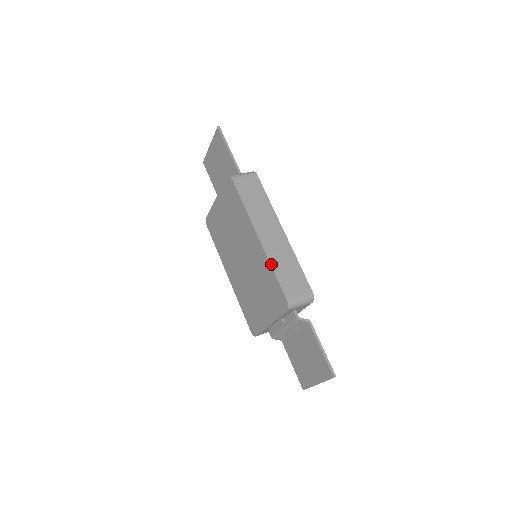
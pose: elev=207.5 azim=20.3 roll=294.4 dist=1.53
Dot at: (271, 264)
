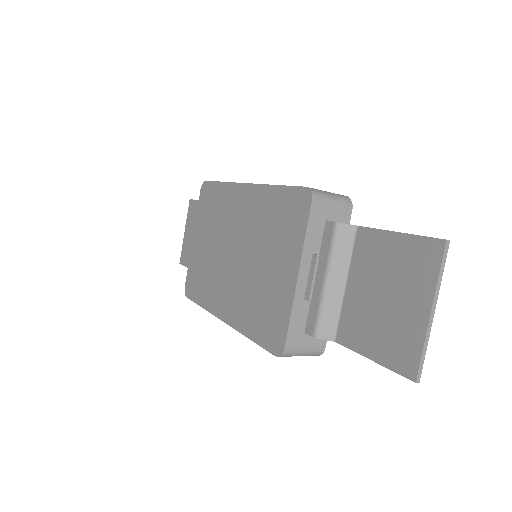
Dot at: (270, 185)
